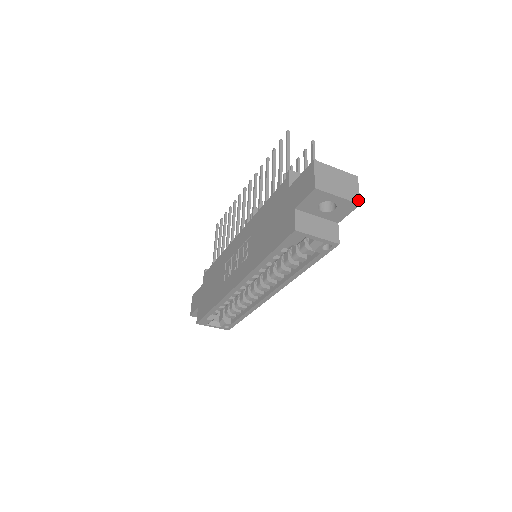
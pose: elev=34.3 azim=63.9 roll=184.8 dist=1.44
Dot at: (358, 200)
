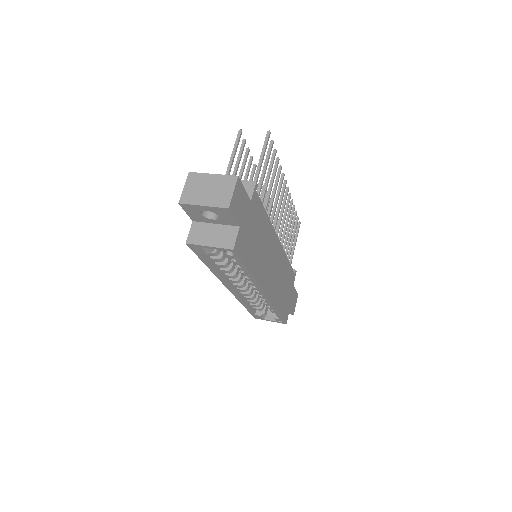
Dot at: (227, 204)
